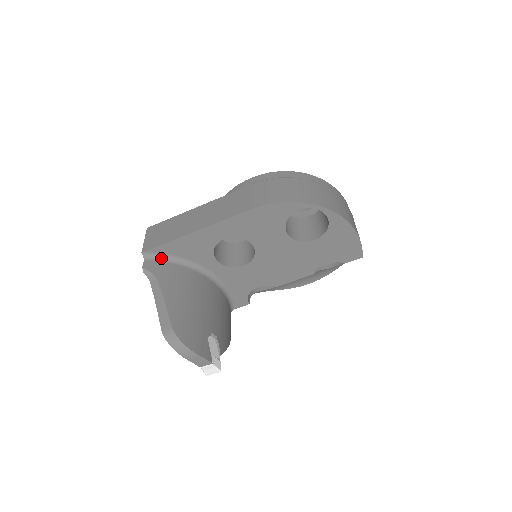
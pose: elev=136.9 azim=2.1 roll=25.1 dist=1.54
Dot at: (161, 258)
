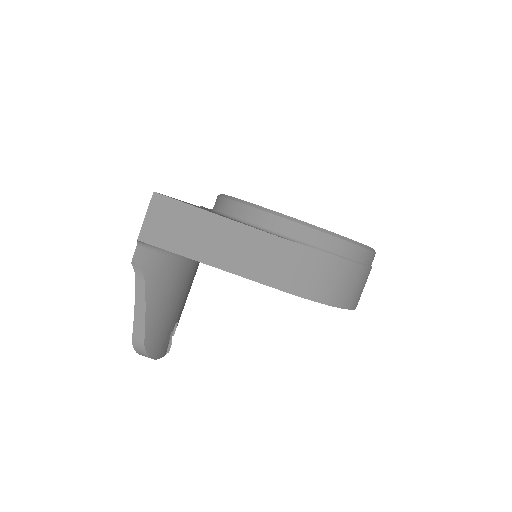
Dot at: (158, 248)
